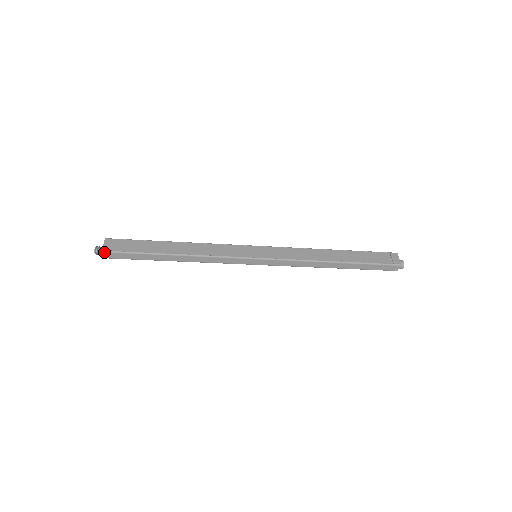
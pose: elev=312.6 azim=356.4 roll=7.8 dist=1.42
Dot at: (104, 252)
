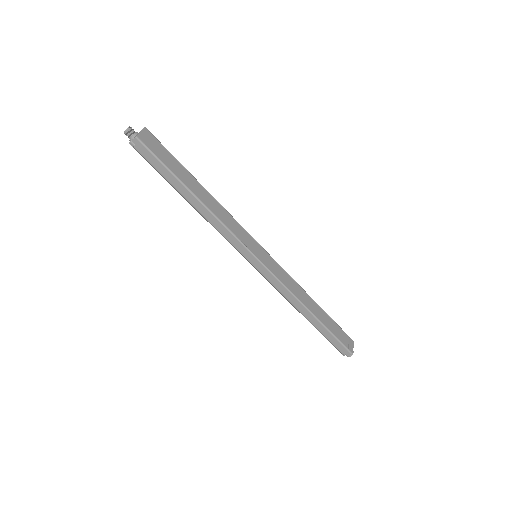
Dot at: (137, 139)
